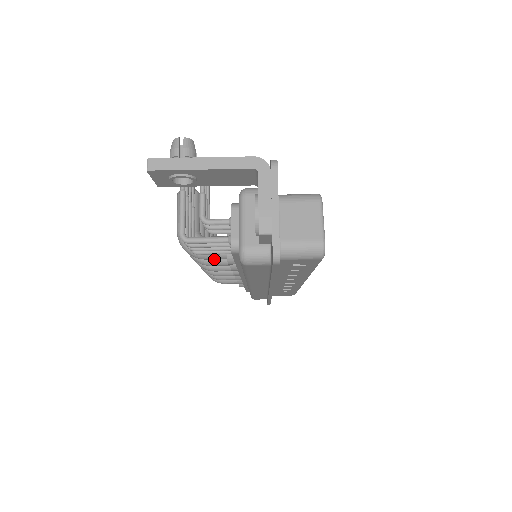
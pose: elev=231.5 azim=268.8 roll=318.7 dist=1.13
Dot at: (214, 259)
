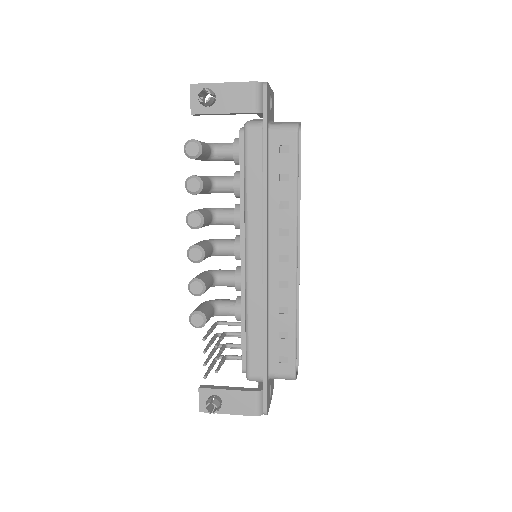
Dot at: occluded
